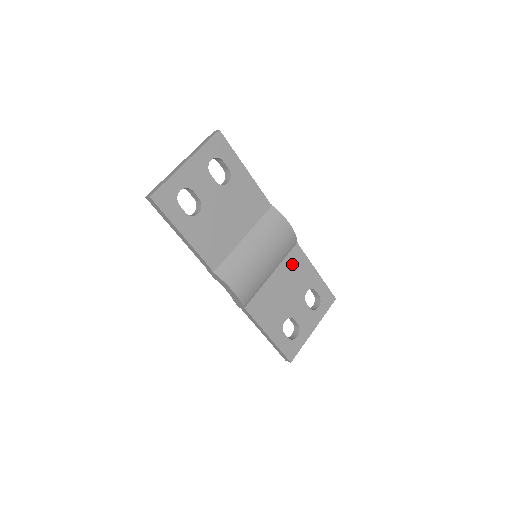
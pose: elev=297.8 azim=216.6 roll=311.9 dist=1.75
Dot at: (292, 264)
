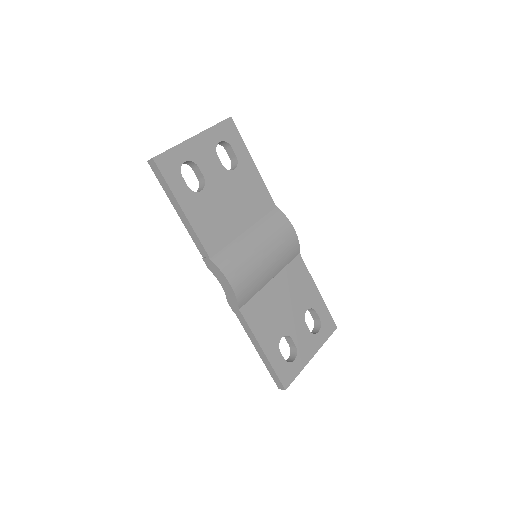
Dot at: (293, 275)
